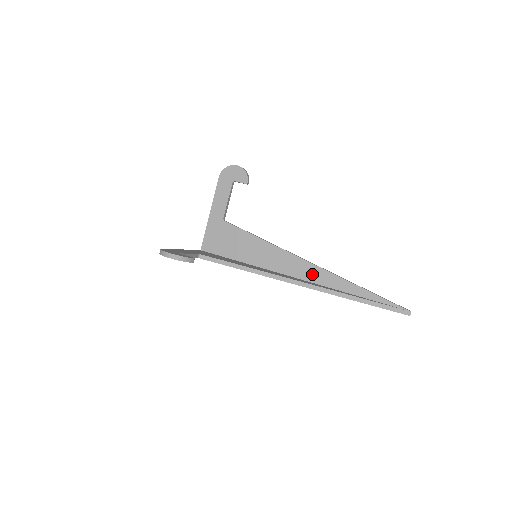
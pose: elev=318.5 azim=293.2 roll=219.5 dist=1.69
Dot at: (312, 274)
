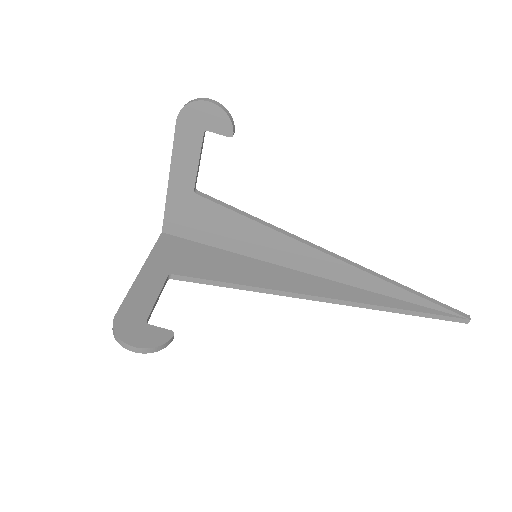
Dot at: (339, 273)
